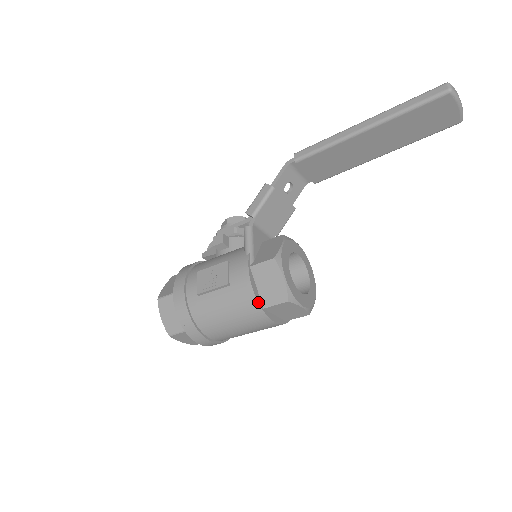
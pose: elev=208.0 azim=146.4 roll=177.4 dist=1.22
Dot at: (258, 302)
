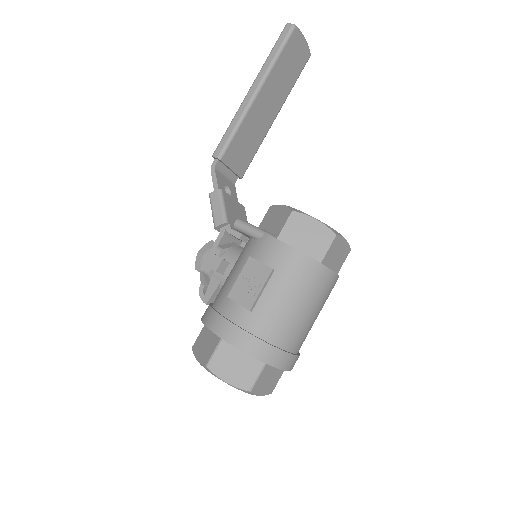
Dot at: (313, 259)
